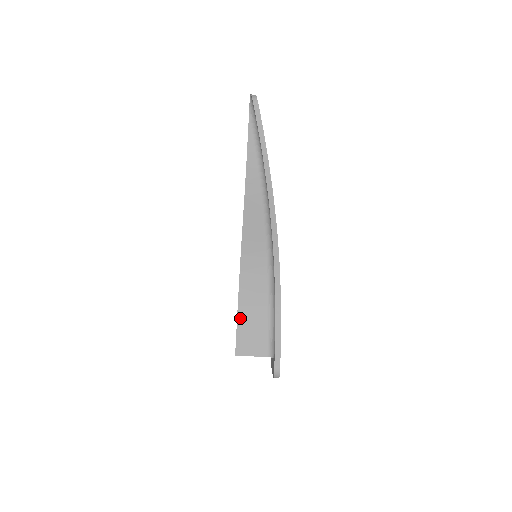
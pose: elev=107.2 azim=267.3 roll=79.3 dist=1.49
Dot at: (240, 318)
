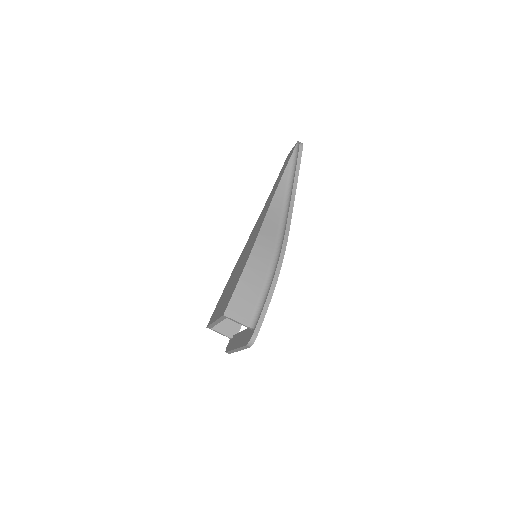
Dot at: (238, 288)
